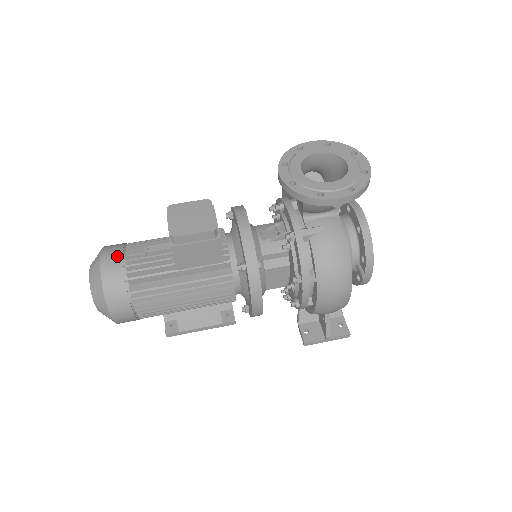
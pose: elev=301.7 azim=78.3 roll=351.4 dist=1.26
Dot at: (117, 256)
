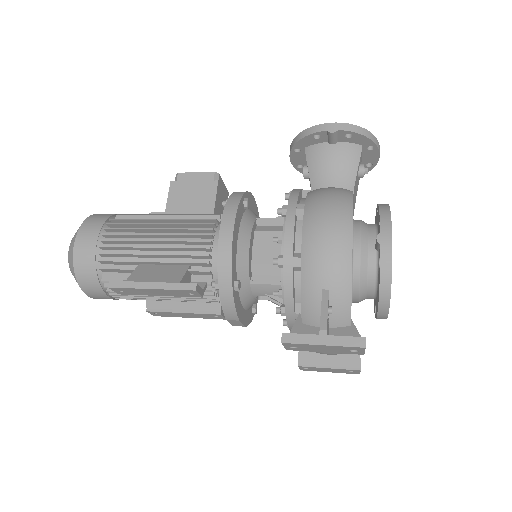
Dot at: occluded
